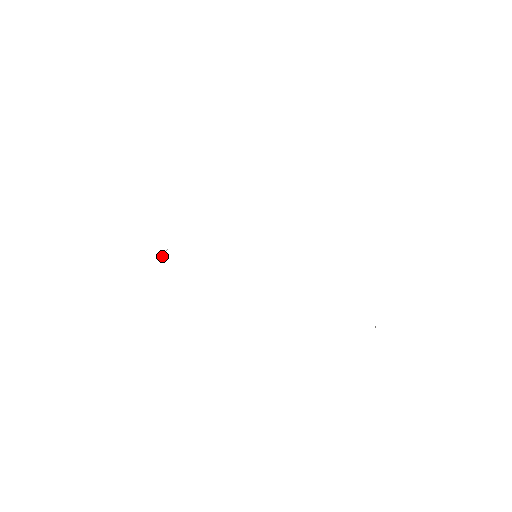
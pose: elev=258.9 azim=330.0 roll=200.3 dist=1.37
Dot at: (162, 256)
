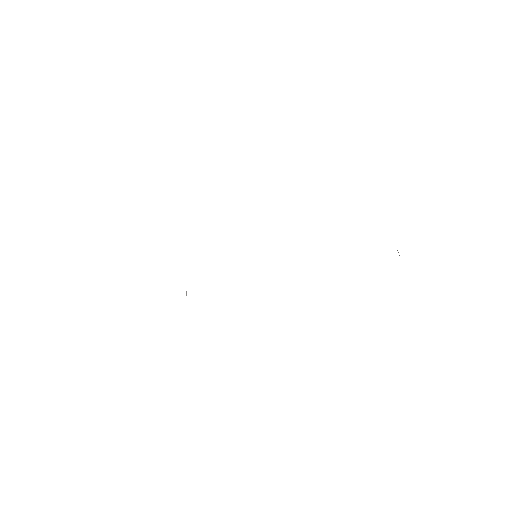
Dot at: occluded
